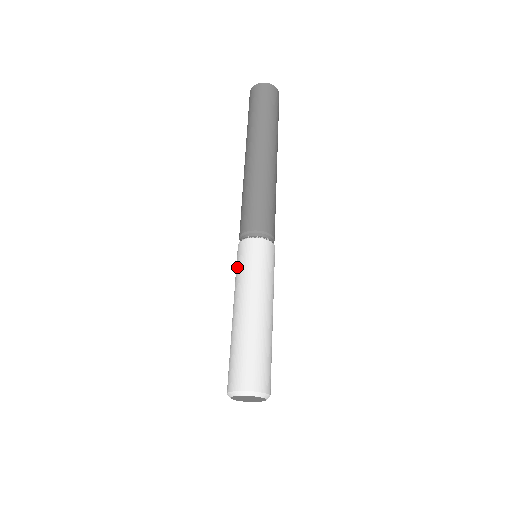
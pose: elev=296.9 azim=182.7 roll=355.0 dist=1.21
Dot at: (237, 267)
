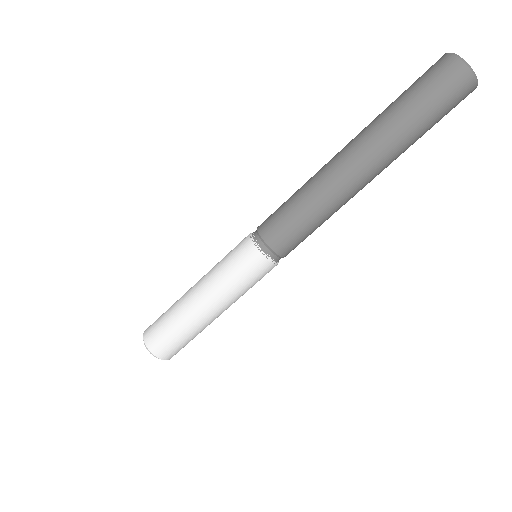
Dot at: (230, 261)
